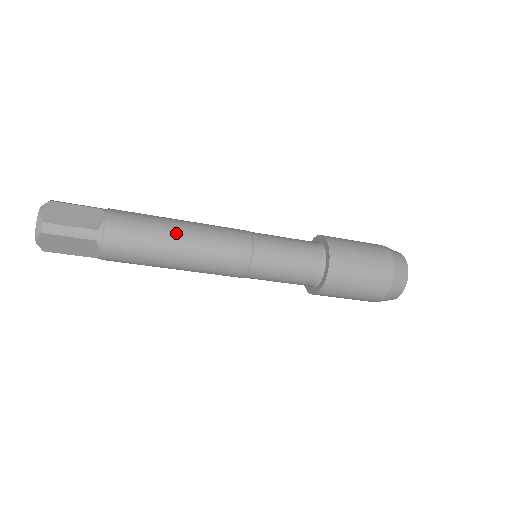
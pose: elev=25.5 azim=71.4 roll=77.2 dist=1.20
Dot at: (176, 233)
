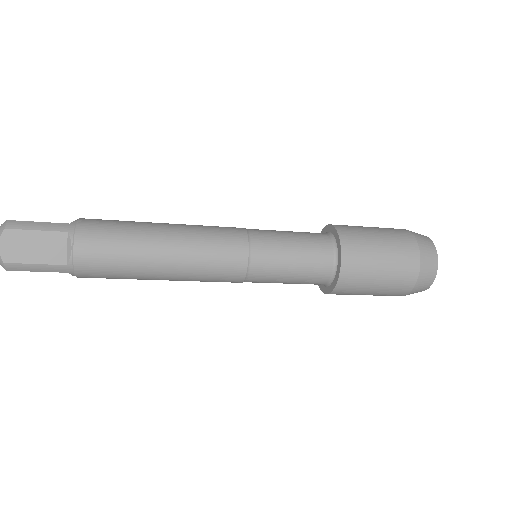
Dot at: (157, 260)
